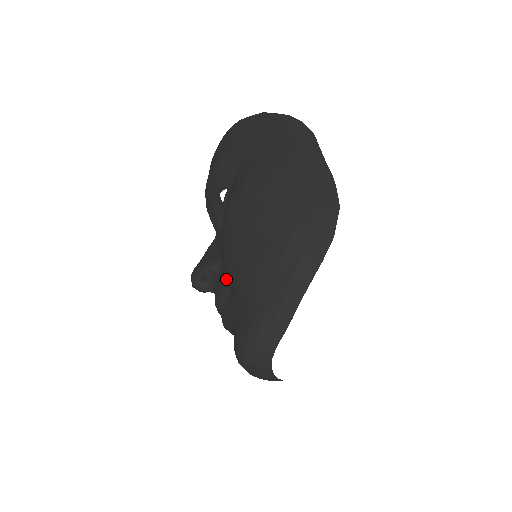
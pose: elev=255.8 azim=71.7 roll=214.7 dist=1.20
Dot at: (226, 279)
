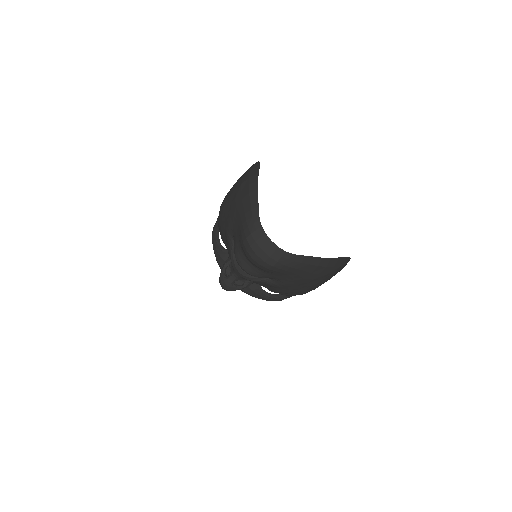
Dot at: (228, 238)
